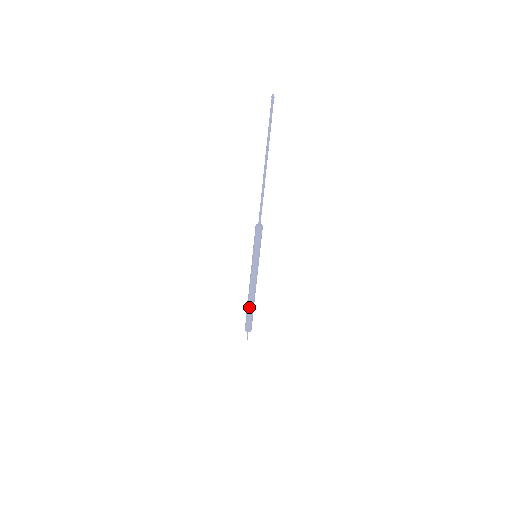
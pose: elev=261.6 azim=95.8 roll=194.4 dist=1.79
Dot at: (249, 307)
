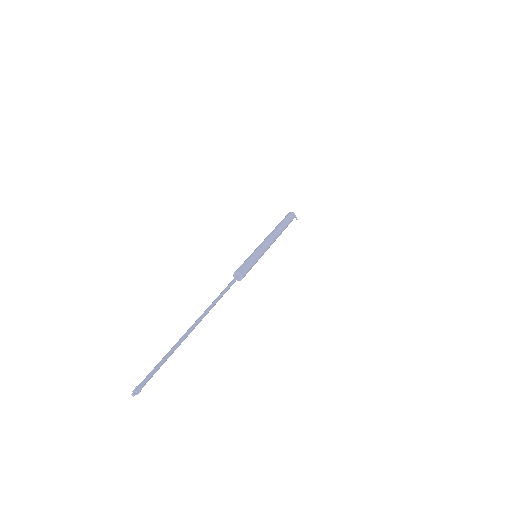
Dot at: occluded
